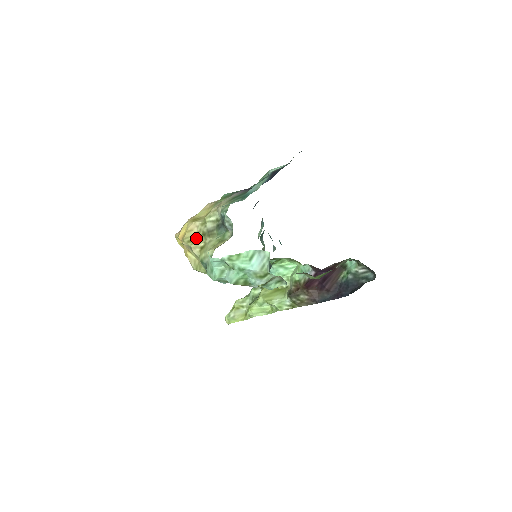
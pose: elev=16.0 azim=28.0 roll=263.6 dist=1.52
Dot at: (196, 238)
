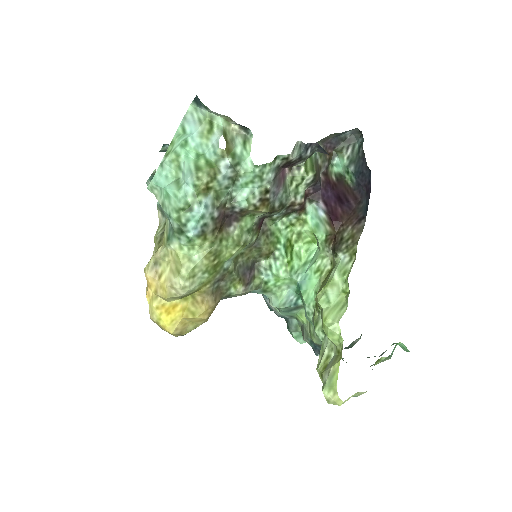
Dot at: occluded
